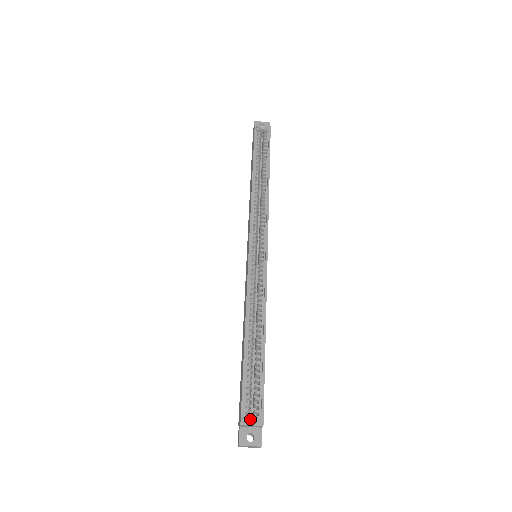
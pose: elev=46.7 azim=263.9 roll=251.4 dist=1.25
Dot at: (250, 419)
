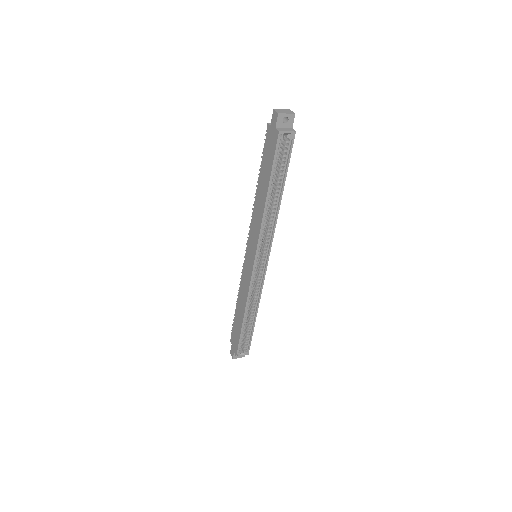
Dot at: occluded
